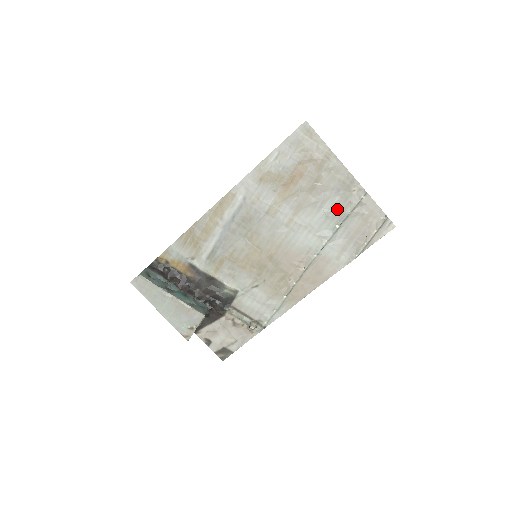
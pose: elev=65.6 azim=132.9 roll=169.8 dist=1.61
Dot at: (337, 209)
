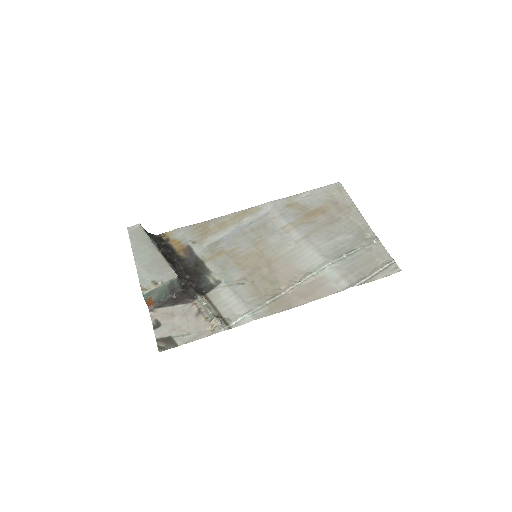
Dot at: (348, 244)
